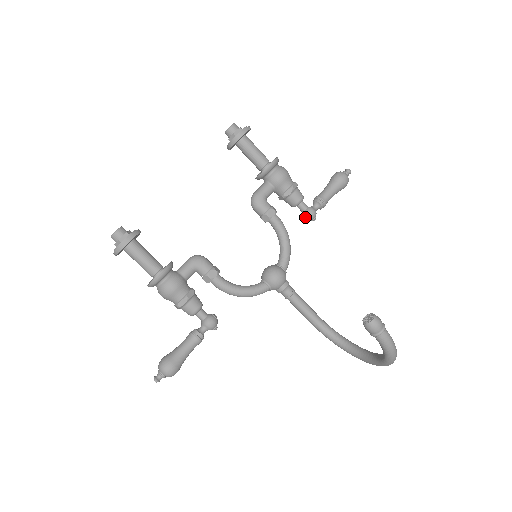
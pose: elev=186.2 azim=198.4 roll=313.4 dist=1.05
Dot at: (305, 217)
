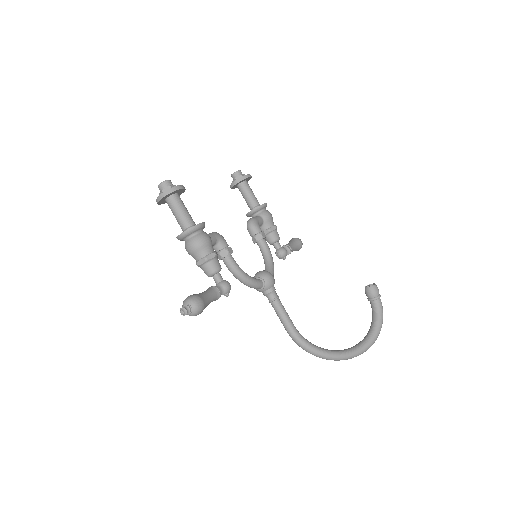
Dot at: (280, 252)
